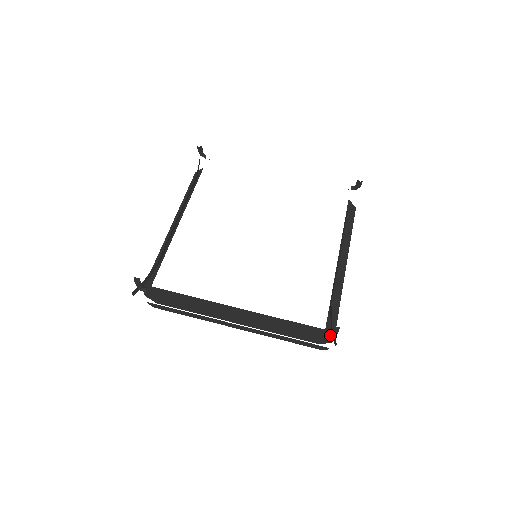
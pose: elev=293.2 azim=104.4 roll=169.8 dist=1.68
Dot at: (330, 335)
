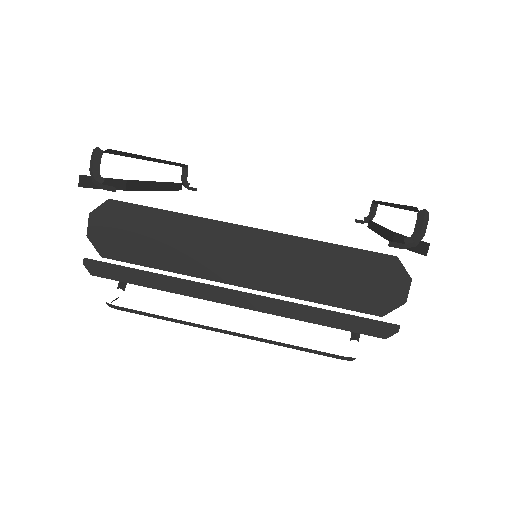
Dot at: (414, 236)
